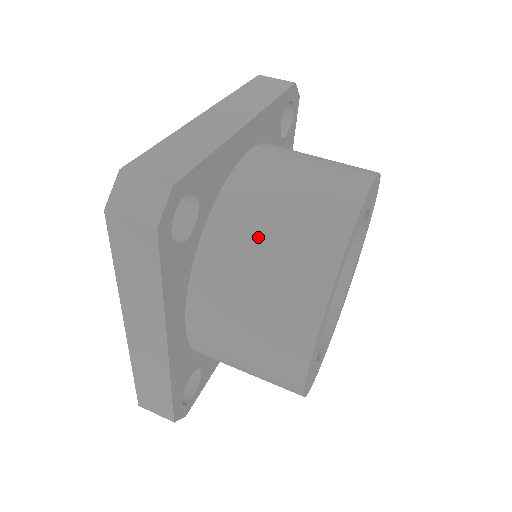
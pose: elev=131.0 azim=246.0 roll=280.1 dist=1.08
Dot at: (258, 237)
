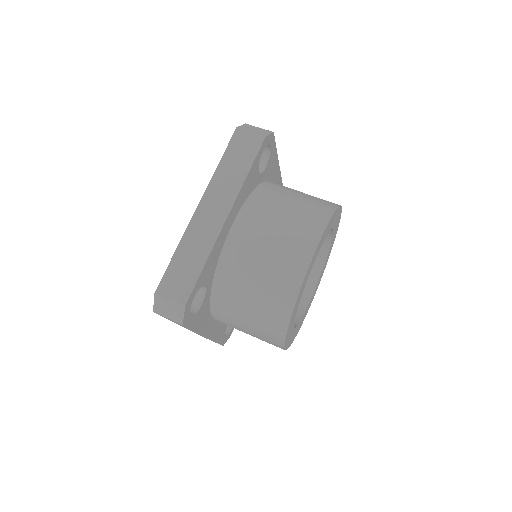
Dot at: (244, 295)
